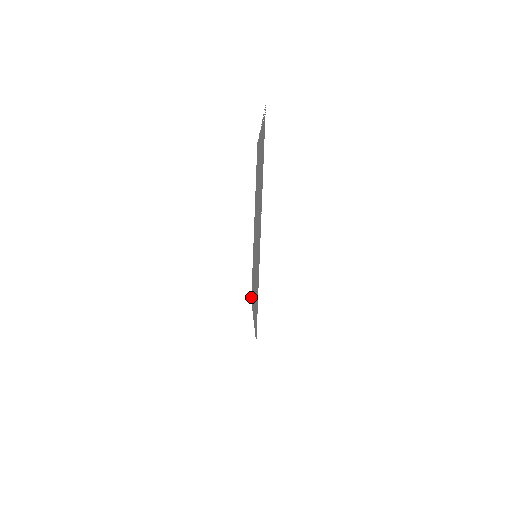
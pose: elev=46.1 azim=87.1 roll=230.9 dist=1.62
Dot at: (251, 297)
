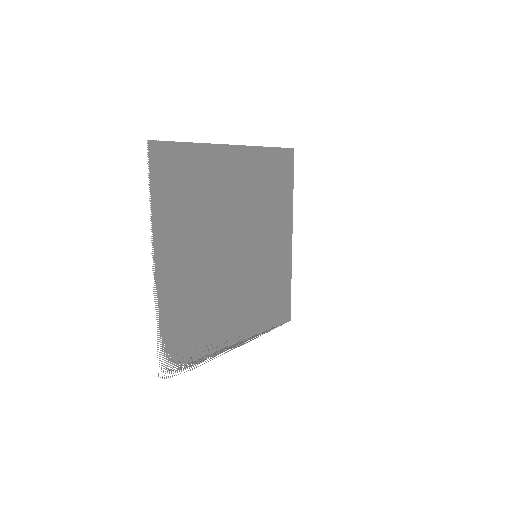
Dot at: (291, 153)
